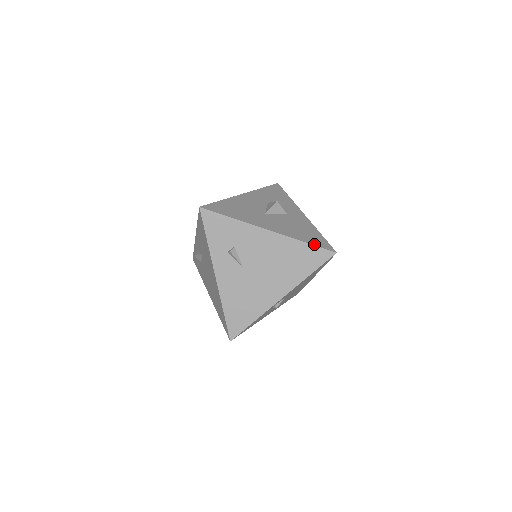
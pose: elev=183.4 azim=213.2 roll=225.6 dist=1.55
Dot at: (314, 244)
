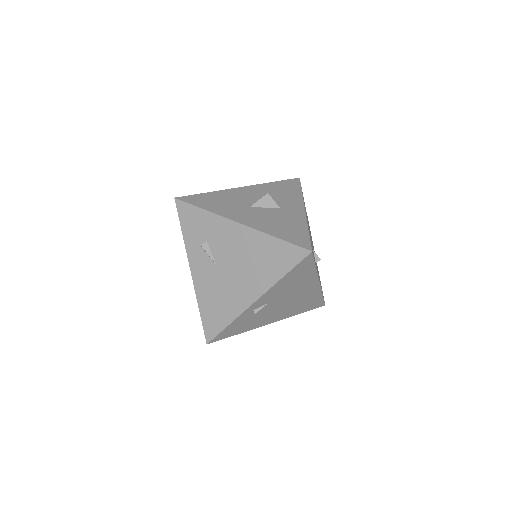
Dot at: (287, 240)
